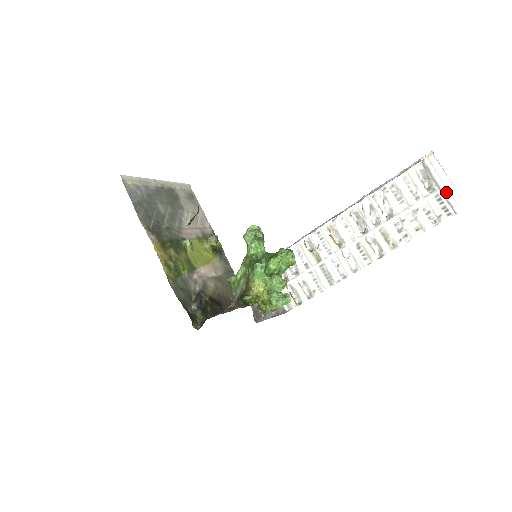
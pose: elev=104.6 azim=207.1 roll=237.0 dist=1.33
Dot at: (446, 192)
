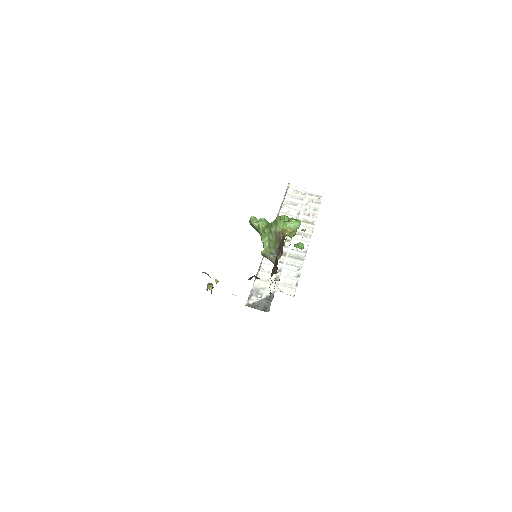
Dot at: occluded
